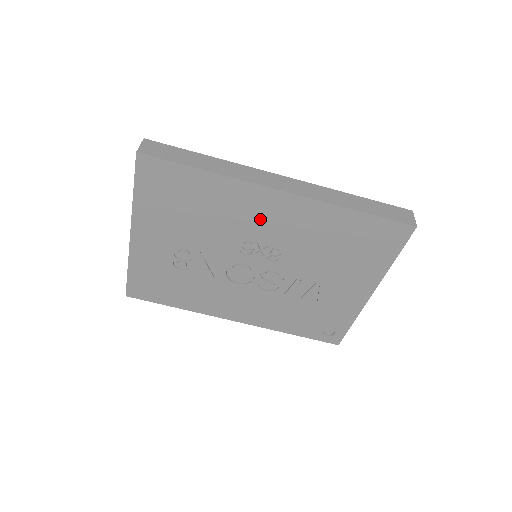
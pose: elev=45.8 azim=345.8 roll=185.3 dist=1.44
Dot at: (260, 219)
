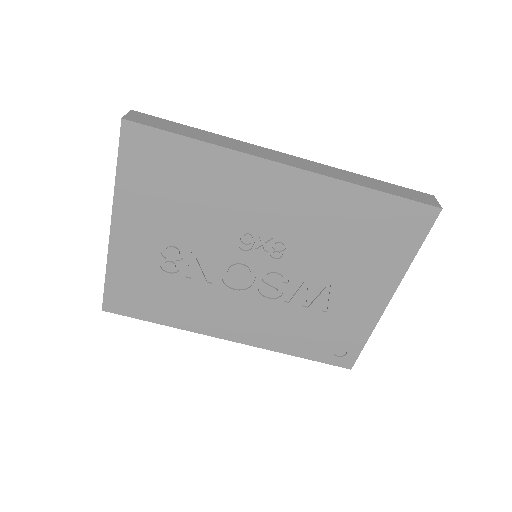
Dot at: (262, 203)
